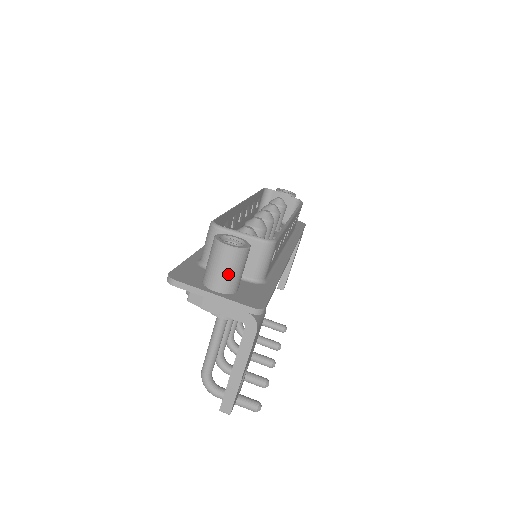
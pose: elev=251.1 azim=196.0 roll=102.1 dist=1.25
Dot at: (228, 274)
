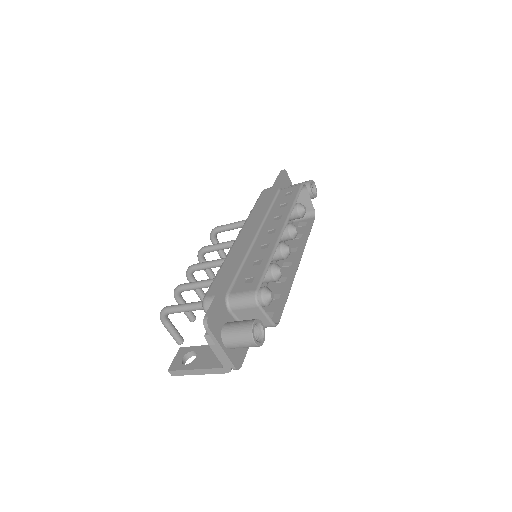
Dot at: (240, 347)
